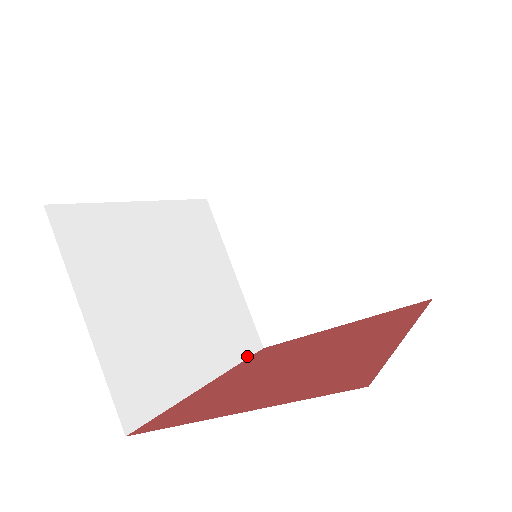
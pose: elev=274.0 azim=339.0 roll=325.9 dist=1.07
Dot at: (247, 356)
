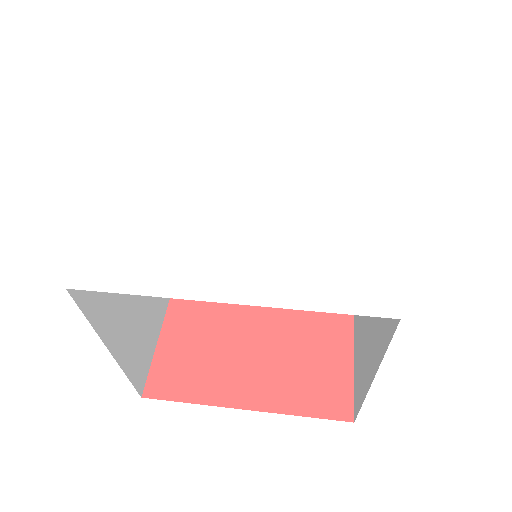
Dot at: occluded
